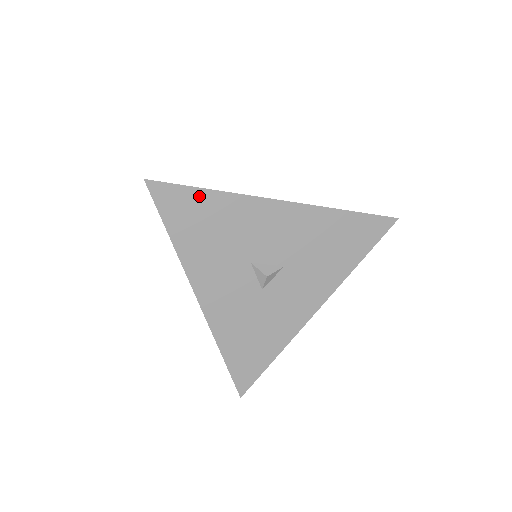
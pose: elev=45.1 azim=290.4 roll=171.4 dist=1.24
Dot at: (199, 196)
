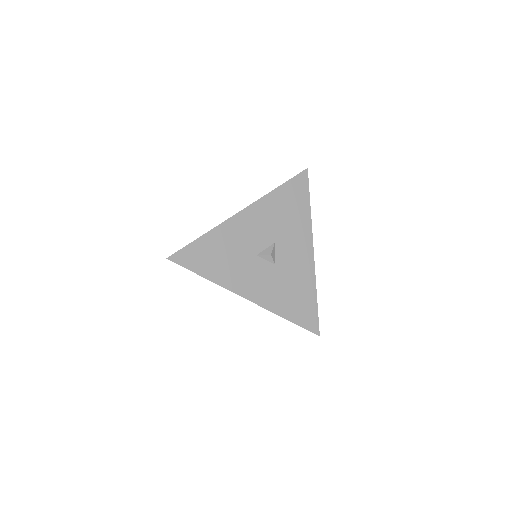
Dot at: (200, 243)
